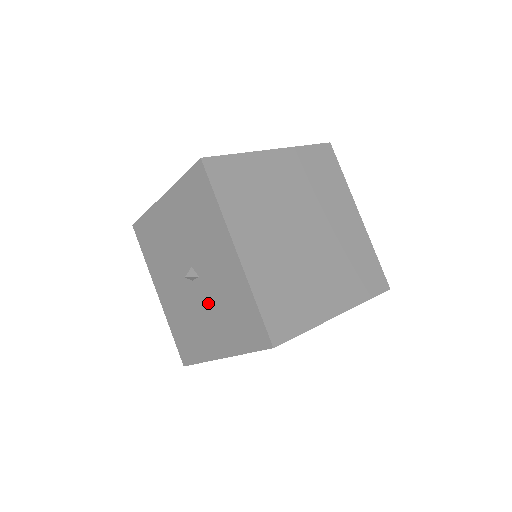
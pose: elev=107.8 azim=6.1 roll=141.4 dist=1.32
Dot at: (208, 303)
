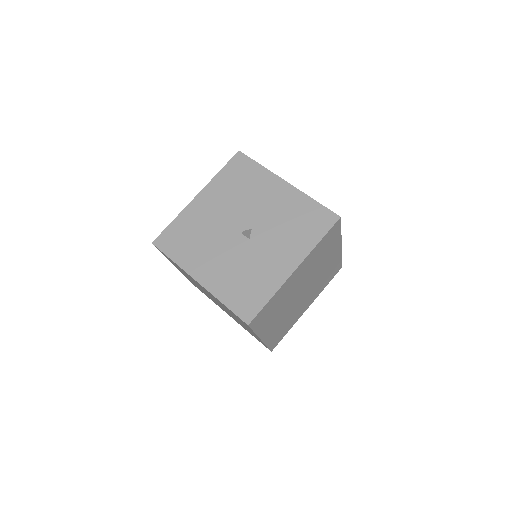
Dot at: (234, 254)
